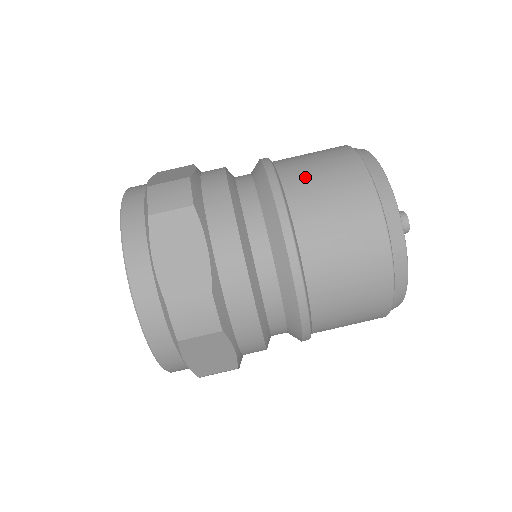
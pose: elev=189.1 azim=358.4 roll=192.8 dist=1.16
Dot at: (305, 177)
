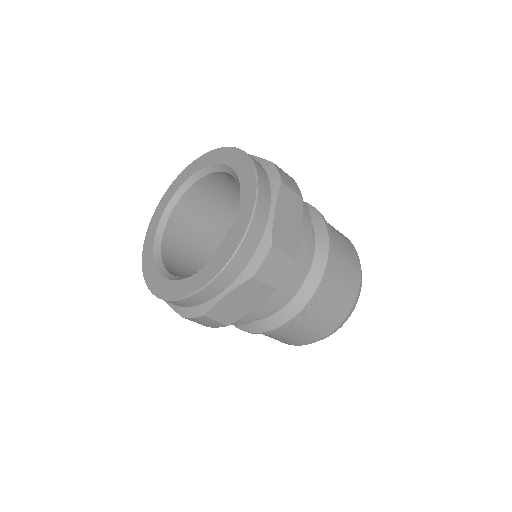
Dot at: (334, 231)
